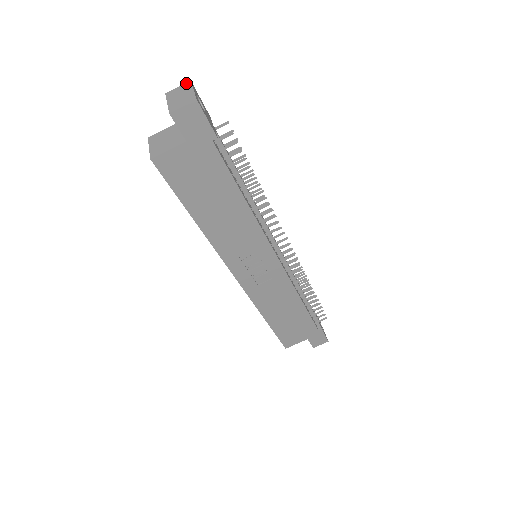
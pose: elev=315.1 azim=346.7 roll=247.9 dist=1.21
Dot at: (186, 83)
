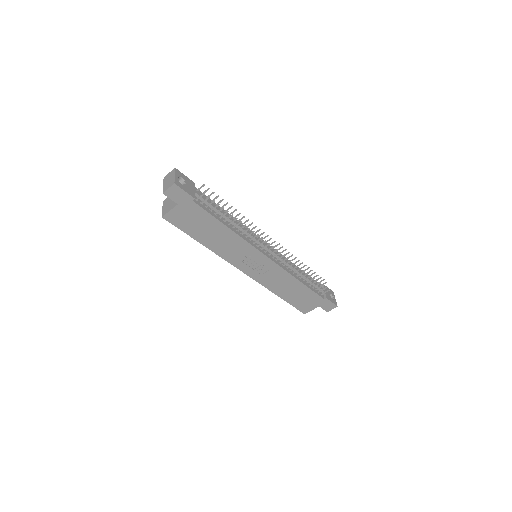
Dot at: (173, 170)
